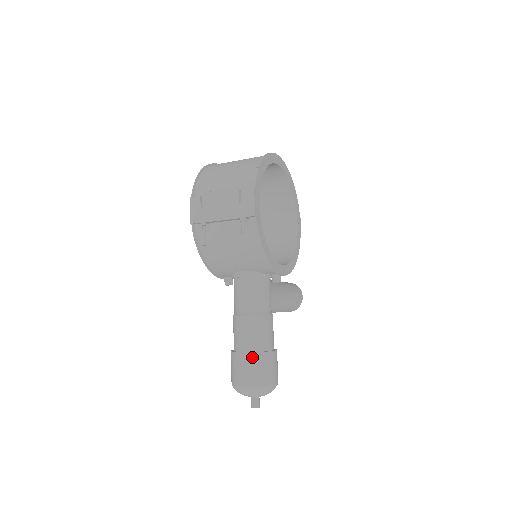
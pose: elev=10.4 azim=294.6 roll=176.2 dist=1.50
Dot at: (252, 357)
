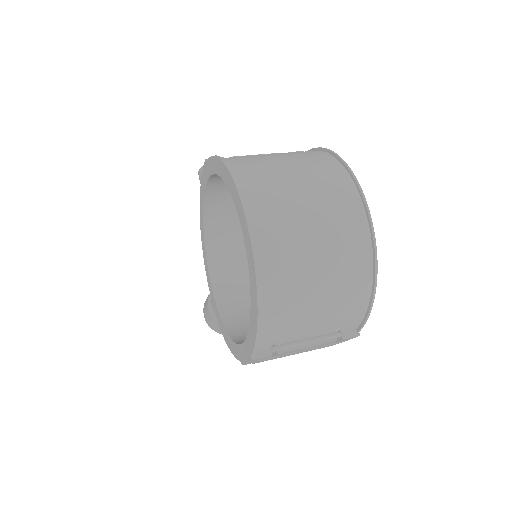
Dot at: occluded
